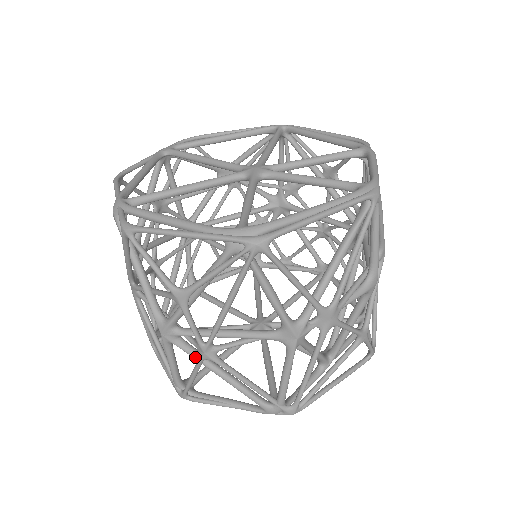
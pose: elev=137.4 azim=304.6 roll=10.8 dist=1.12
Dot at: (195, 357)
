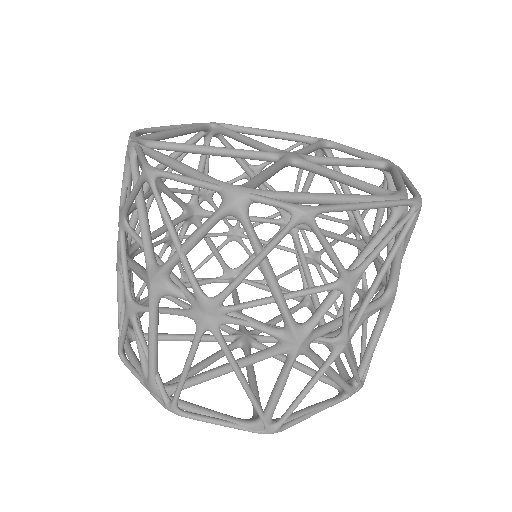
Dot at: (319, 361)
